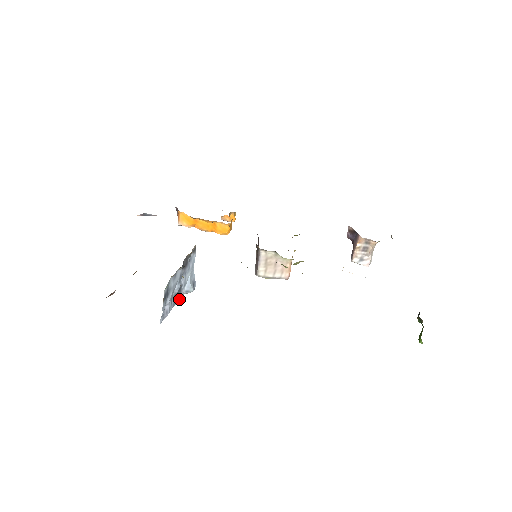
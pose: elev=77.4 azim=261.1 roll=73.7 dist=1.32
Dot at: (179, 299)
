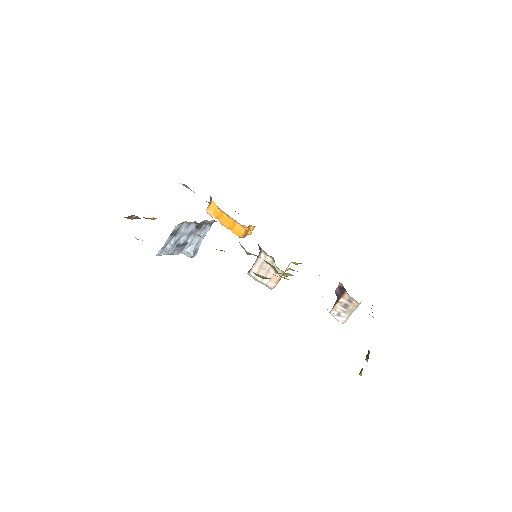
Dot at: (179, 253)
